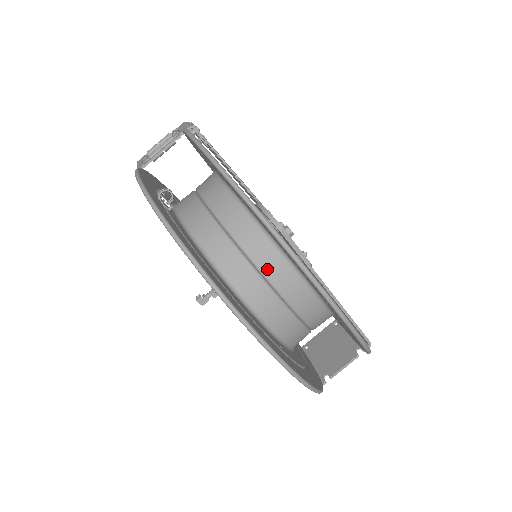
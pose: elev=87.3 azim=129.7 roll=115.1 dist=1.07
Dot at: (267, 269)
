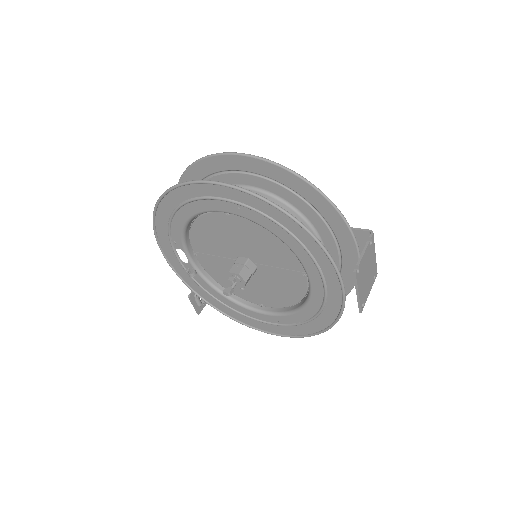
Dot at: occluded
